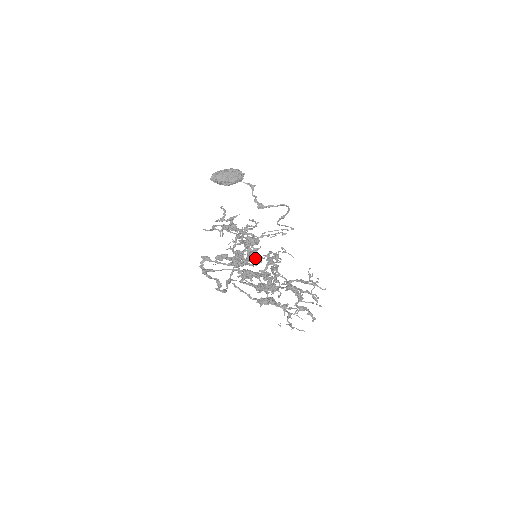
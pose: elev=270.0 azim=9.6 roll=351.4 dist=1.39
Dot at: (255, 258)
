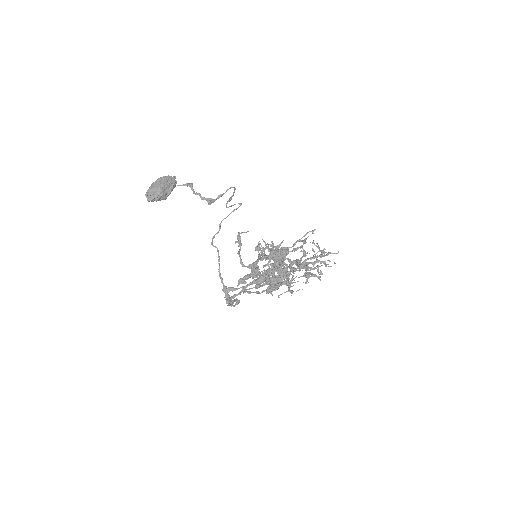
Dot at: occluded
